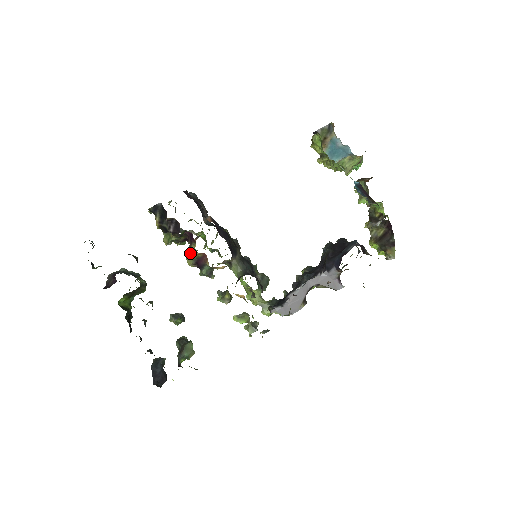
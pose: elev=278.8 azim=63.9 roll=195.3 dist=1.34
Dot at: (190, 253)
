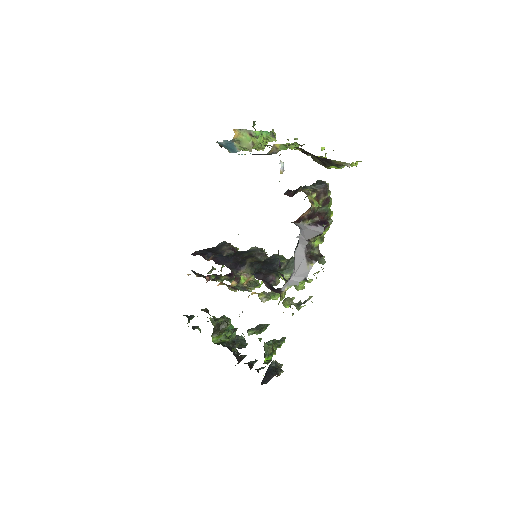
Dot at: occluded
